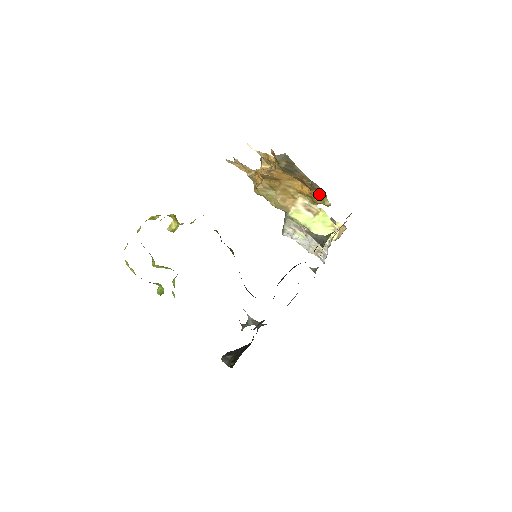
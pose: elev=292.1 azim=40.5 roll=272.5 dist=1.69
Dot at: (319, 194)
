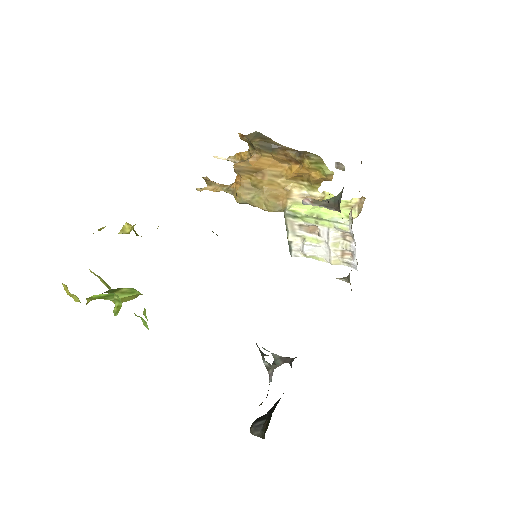
Dot at: (313, 161)
